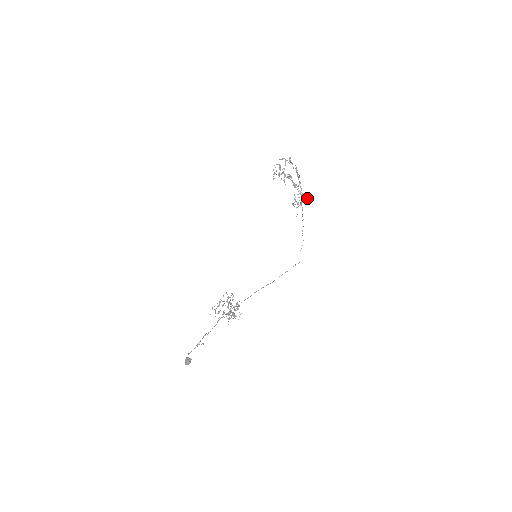
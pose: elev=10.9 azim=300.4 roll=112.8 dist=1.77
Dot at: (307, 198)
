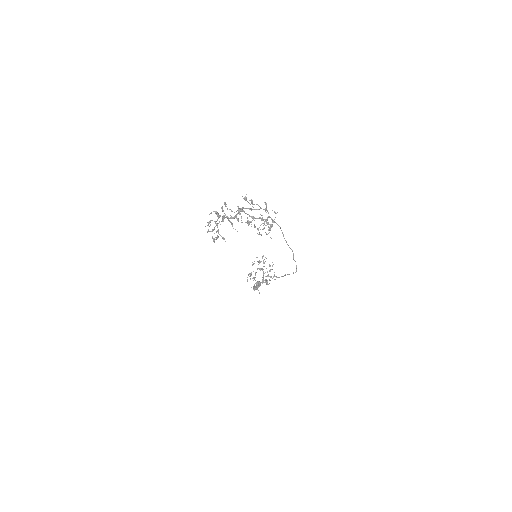
Dot at: occluded
